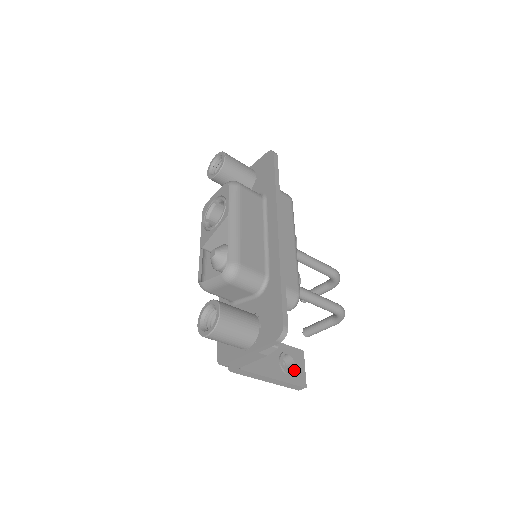
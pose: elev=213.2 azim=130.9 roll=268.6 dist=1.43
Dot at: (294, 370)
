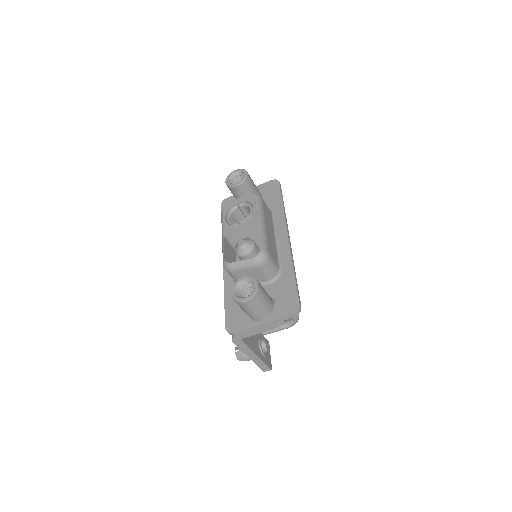
Dot at: (267, 353)
